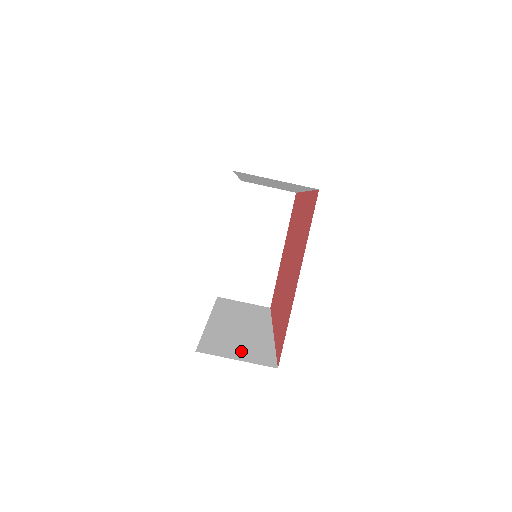
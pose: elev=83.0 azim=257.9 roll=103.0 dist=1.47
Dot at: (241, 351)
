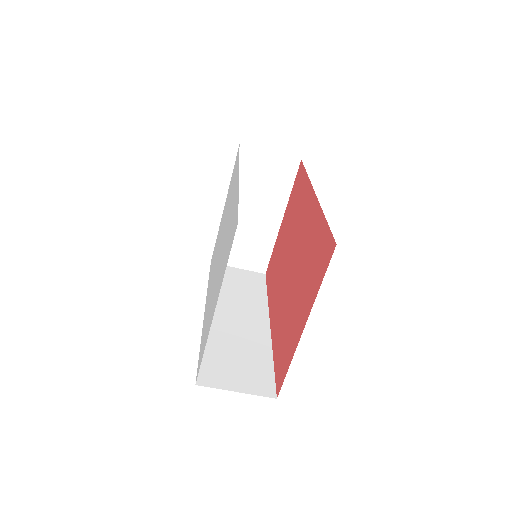
Dot at: (240, 373)
